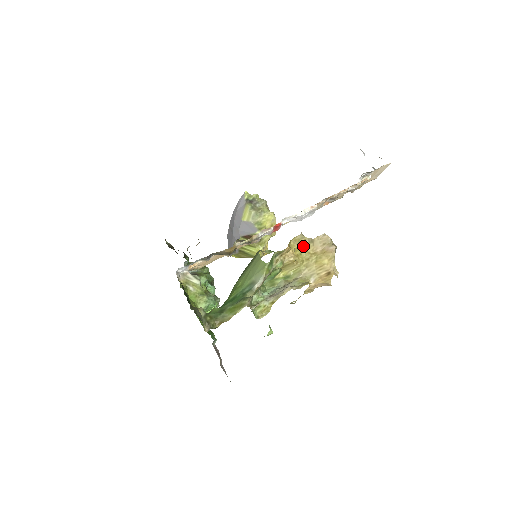
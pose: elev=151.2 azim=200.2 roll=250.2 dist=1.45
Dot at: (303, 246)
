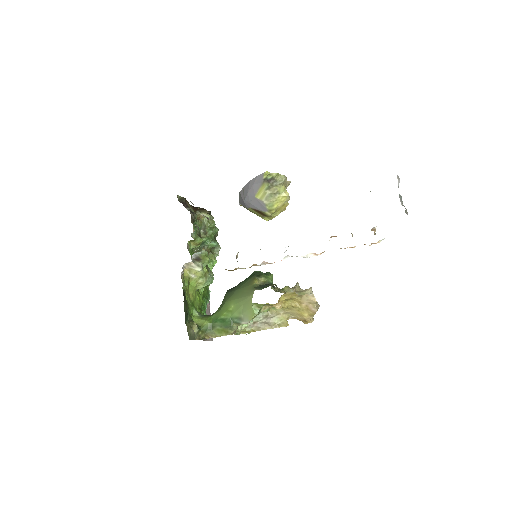
Dot at: (292, 298)
